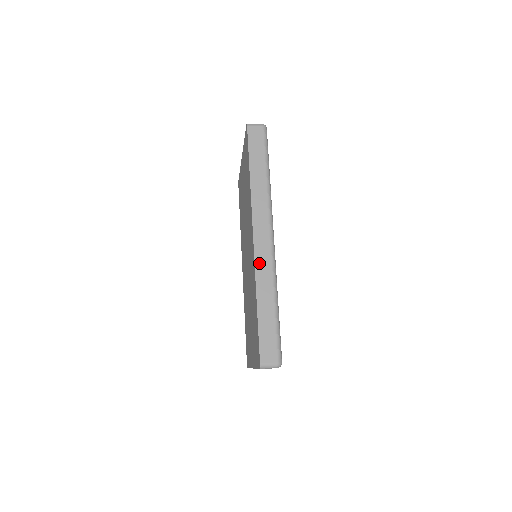
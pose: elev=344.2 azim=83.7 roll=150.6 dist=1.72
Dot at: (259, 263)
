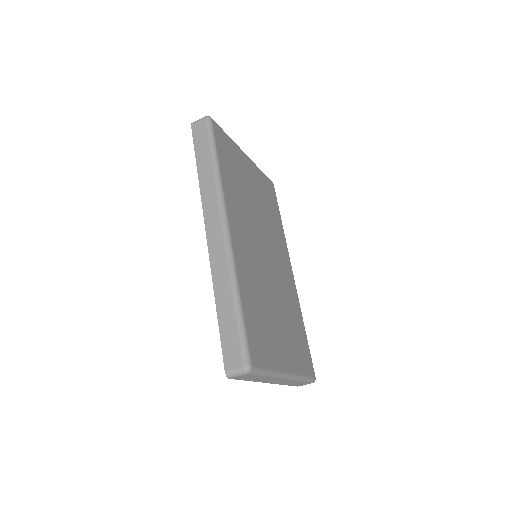
Dot at: (214, 259)
